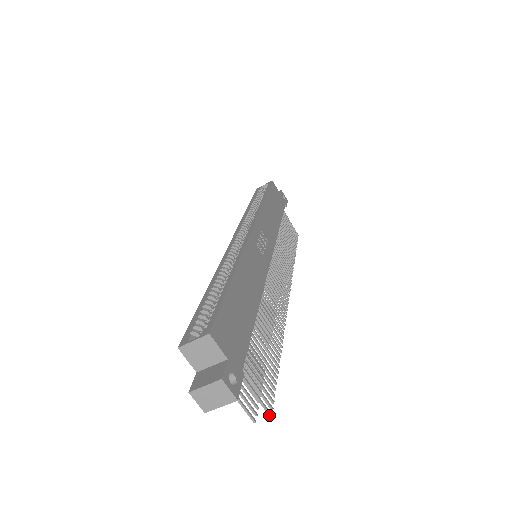
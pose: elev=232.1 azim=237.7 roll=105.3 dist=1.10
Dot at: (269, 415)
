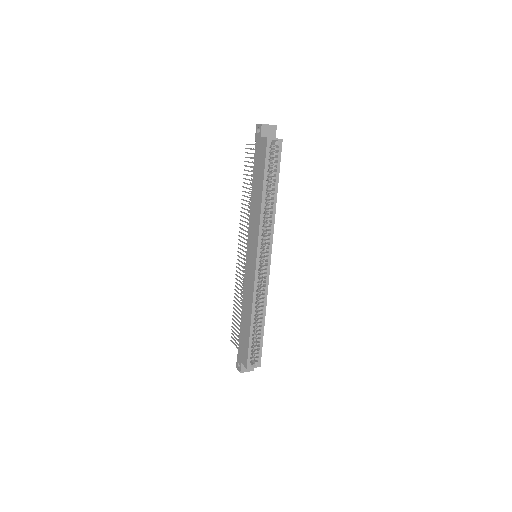
Dot at: occluded
